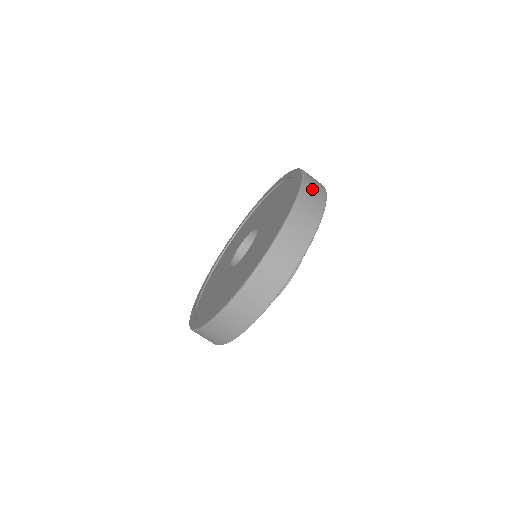
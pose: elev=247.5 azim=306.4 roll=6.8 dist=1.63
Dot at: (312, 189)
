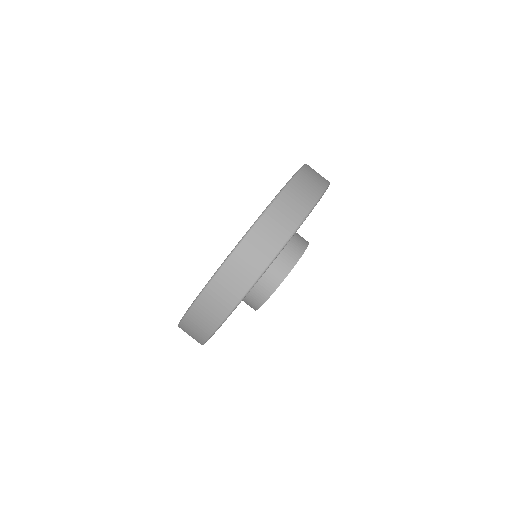
Dot at: (270, 227)
